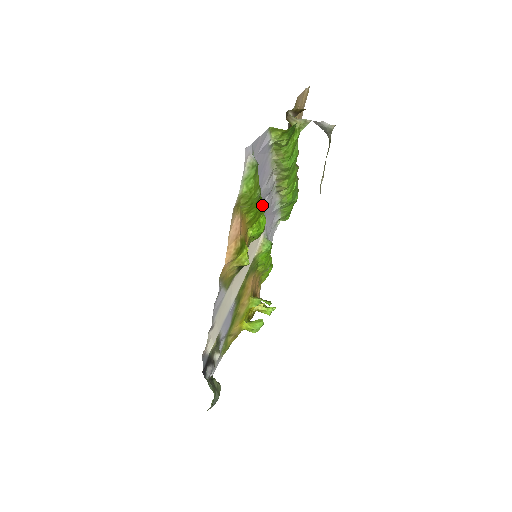
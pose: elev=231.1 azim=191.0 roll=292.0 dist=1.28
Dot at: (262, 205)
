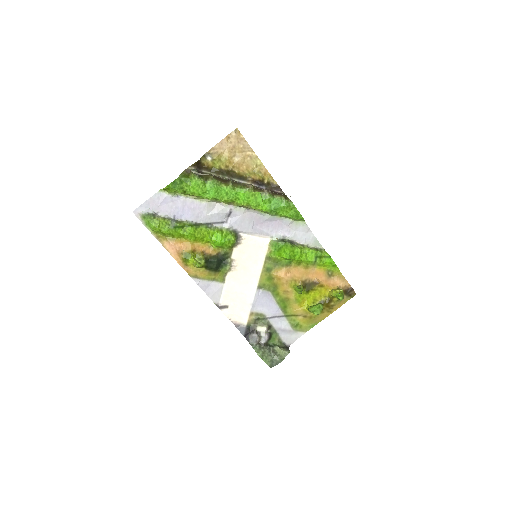
Dot at: (197, 229)
